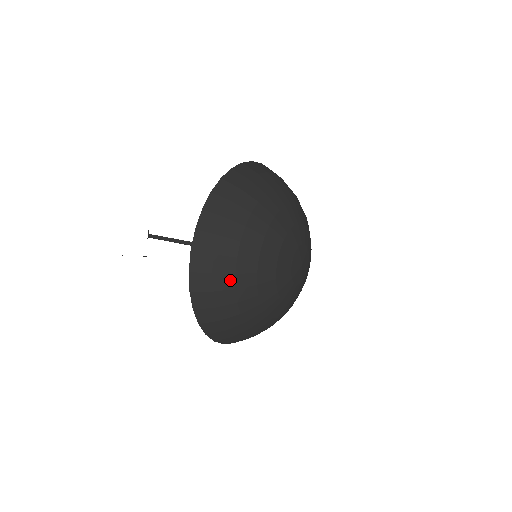
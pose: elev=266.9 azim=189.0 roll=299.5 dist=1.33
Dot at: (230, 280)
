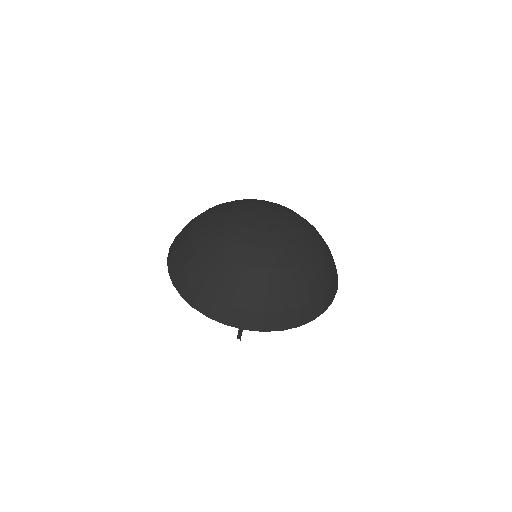
Dot at: (195, 262)
